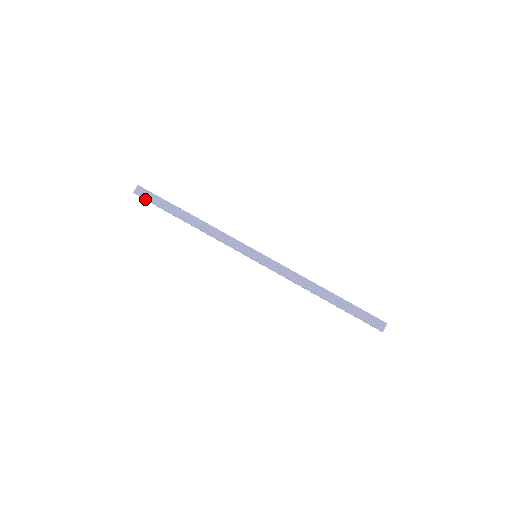
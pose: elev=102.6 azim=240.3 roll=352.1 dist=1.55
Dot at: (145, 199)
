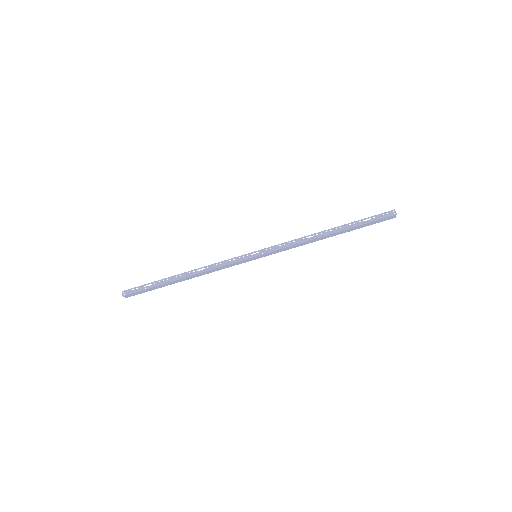
Dot at: occluded
